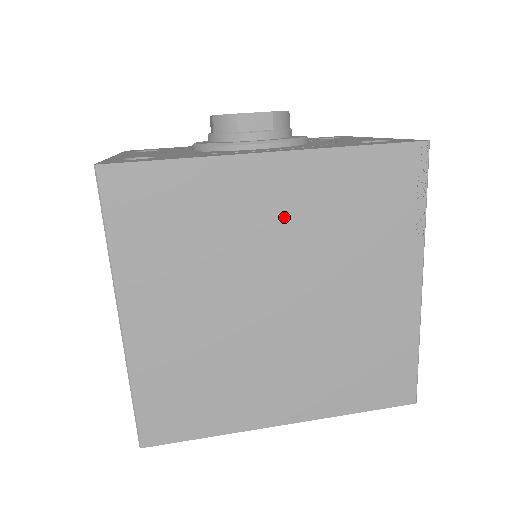
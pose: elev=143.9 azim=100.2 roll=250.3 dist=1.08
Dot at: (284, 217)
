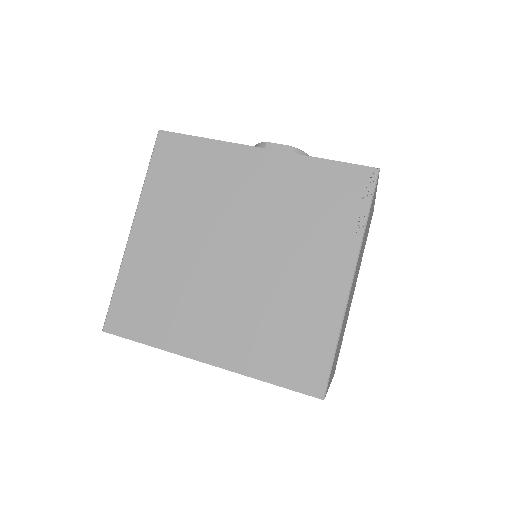
Dot at: (257, 193)
